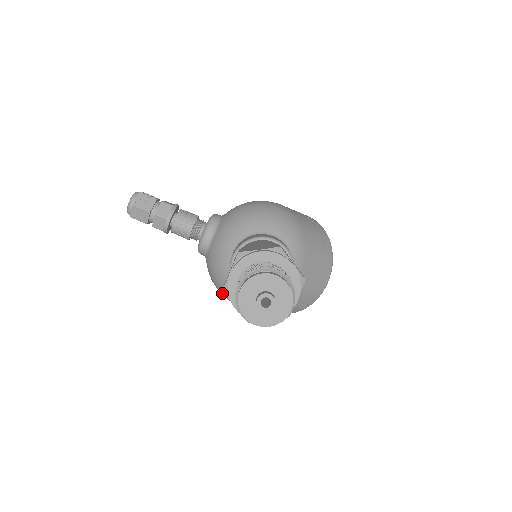
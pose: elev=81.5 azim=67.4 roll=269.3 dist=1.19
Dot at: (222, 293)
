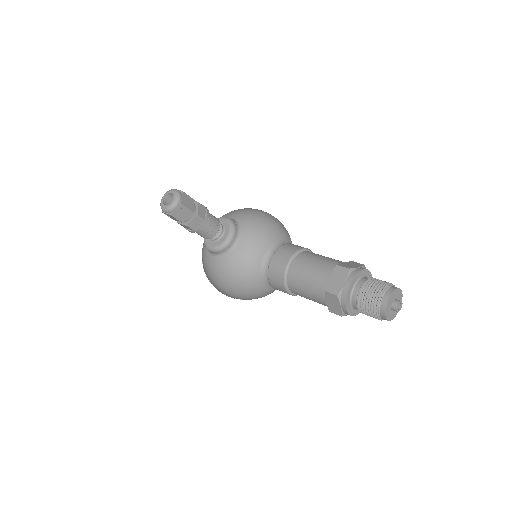
Dot at: (232, 287)
